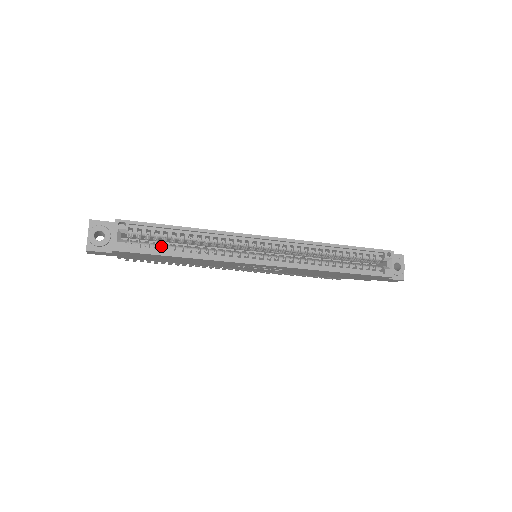
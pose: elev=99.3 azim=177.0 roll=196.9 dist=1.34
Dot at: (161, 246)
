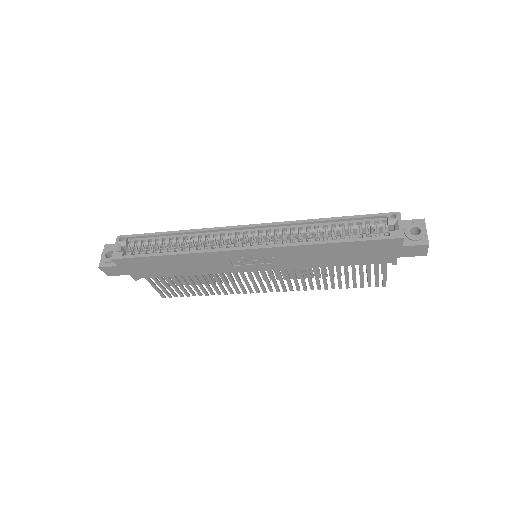
Dot at: (152, 250)
